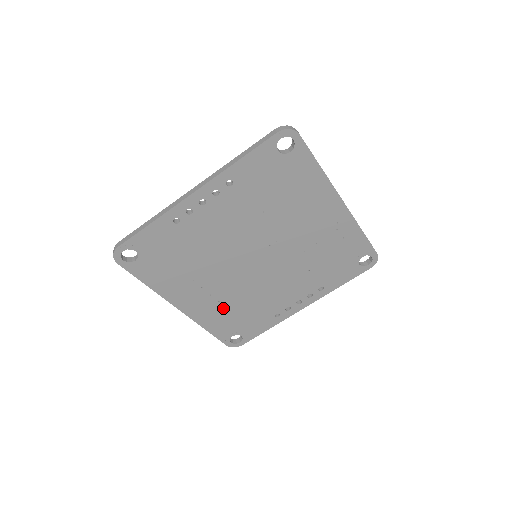
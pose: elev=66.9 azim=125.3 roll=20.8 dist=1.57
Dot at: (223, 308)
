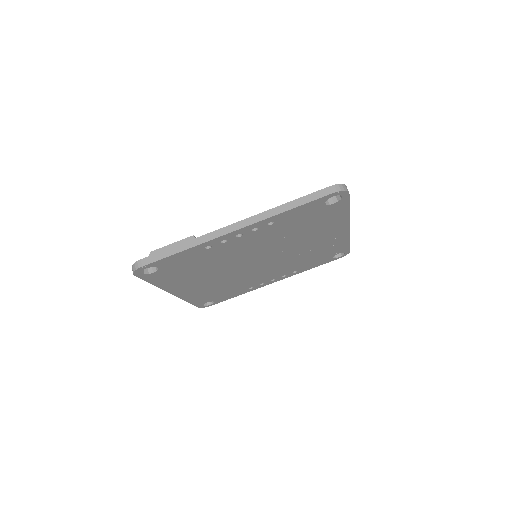
Dot at: (210, 289)
